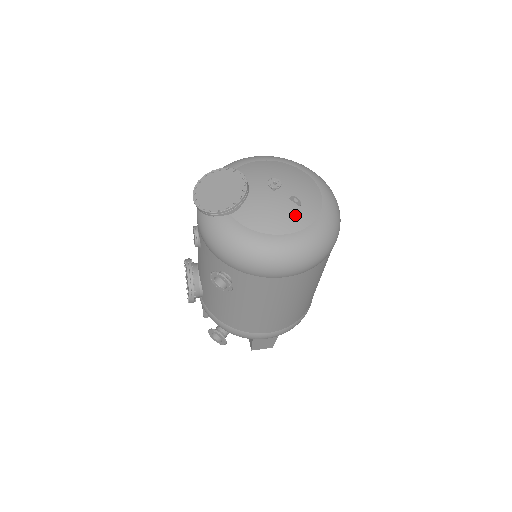
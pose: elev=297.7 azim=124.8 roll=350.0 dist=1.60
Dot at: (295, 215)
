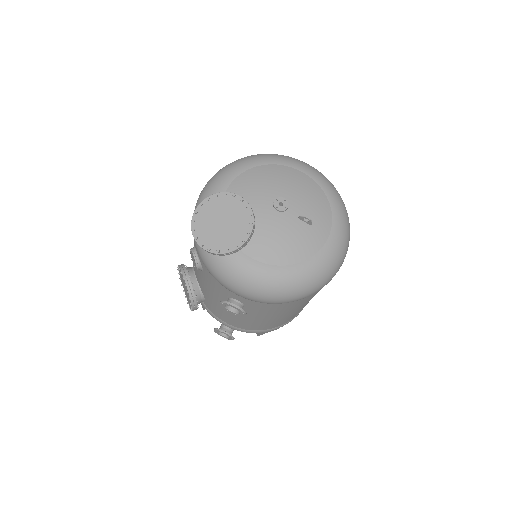
Dot at: (307, 237)
